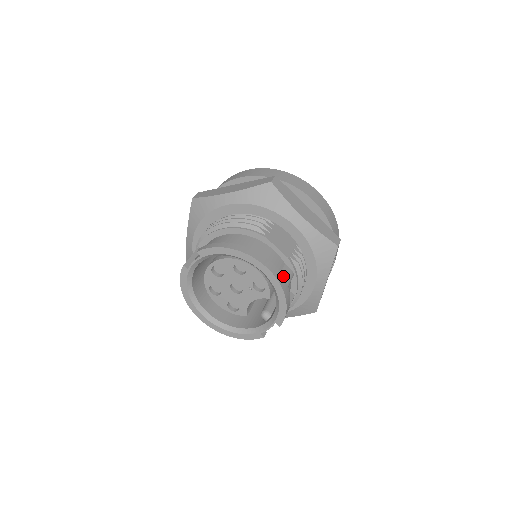
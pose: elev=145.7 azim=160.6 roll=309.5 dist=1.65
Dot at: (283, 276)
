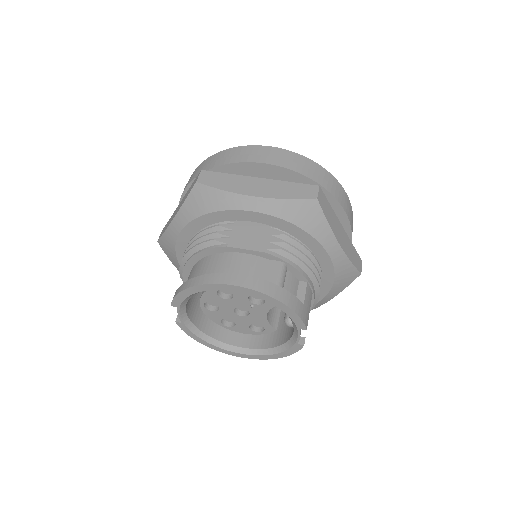
Dot at: (269, 277)
